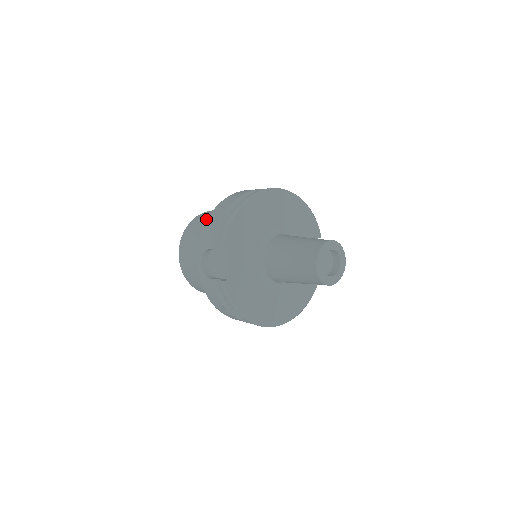
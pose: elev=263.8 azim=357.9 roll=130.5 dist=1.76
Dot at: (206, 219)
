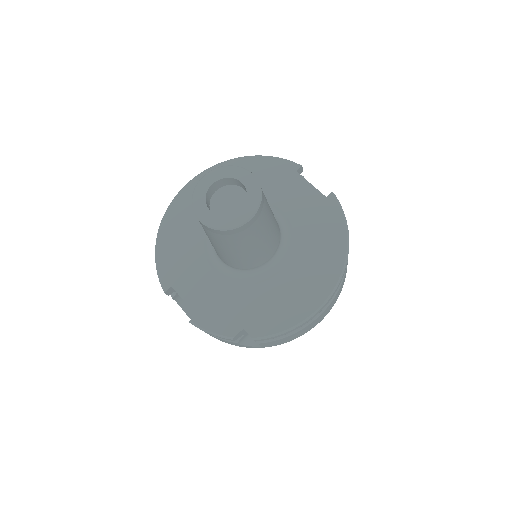
Dot at: occluded
